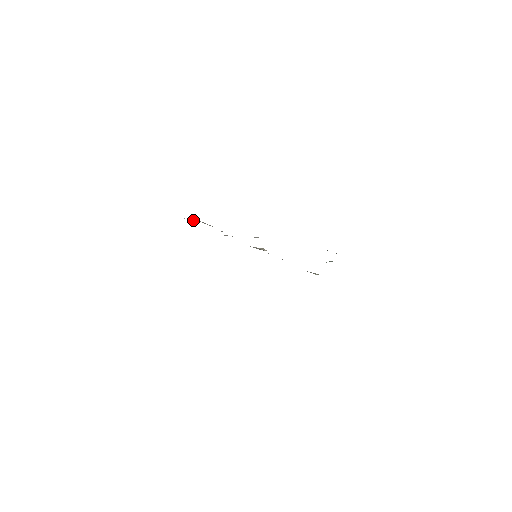
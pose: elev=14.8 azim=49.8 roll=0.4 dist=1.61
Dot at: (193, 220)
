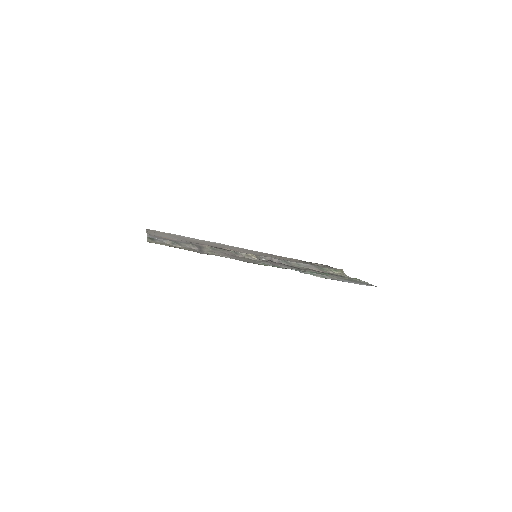
Dot at: (162, 241)
